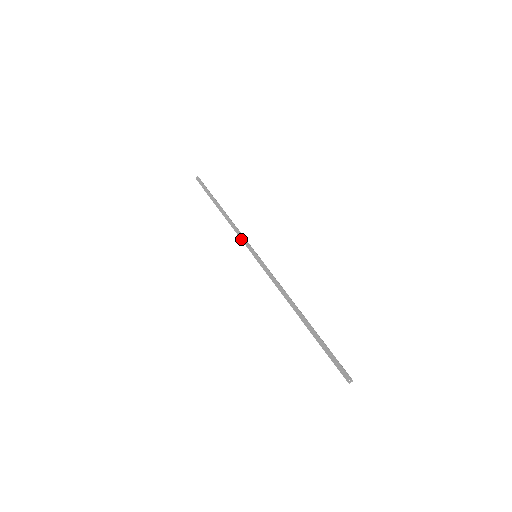
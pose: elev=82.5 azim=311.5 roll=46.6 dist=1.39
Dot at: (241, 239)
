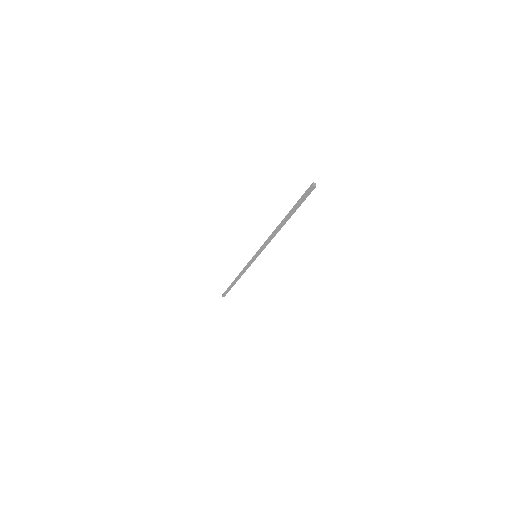
Dot at: (247, 266)
